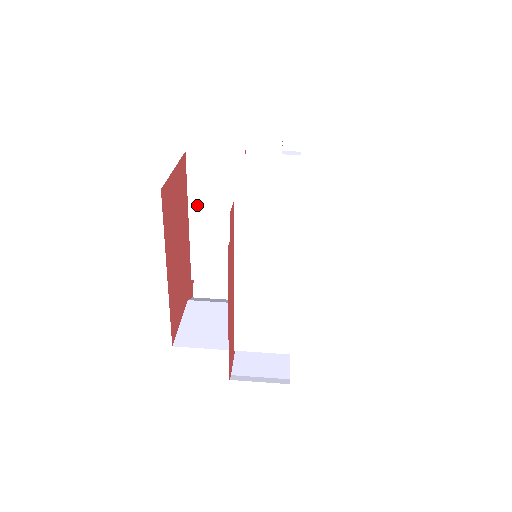
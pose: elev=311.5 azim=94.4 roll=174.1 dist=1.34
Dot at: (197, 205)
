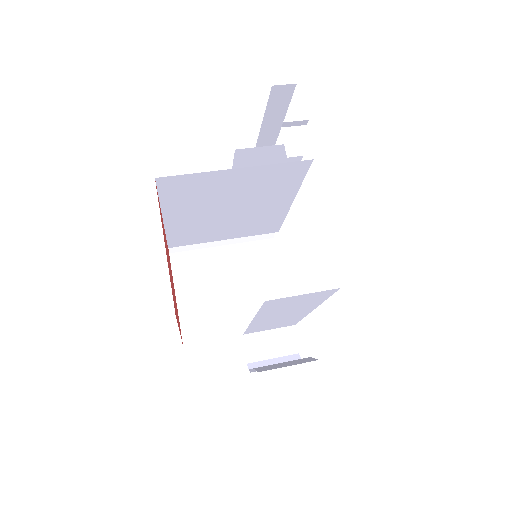
Dot at: (173, 209)
